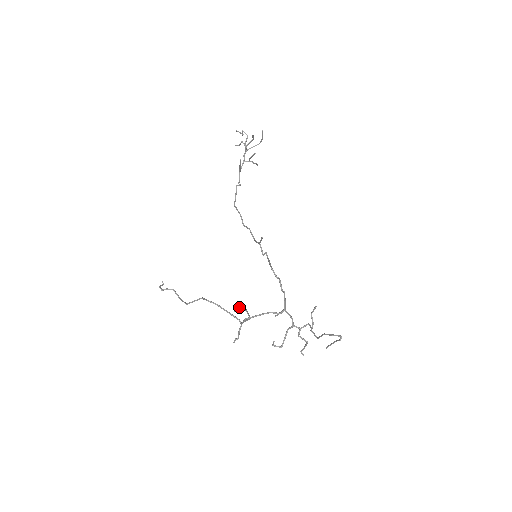
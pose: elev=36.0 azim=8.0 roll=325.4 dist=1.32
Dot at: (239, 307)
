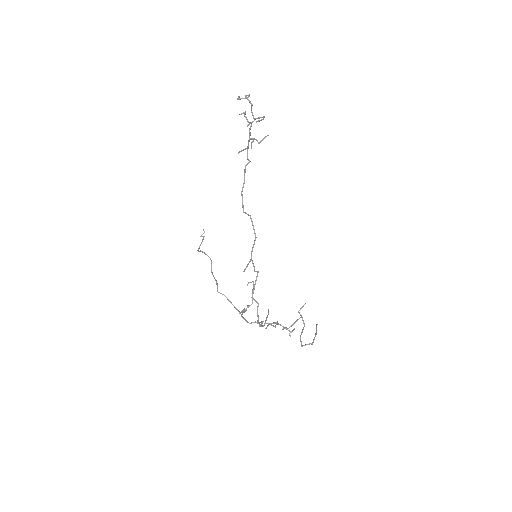
Dot at: (250, 282)
